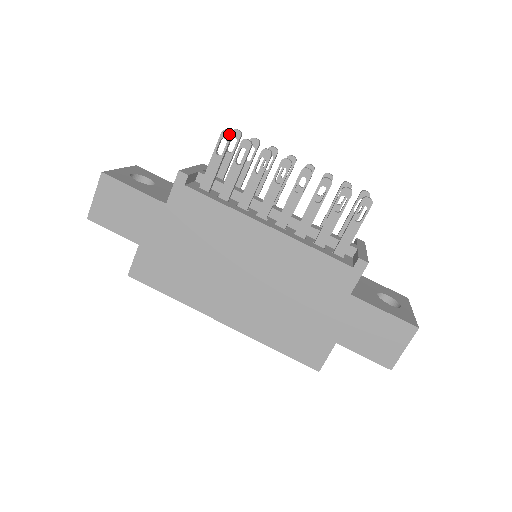
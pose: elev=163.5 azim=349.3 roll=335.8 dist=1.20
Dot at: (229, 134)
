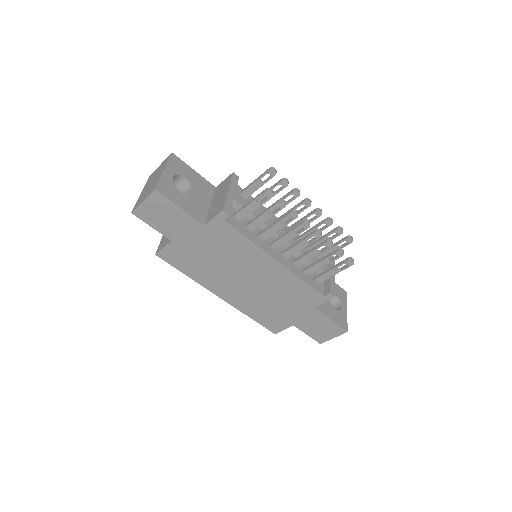
Dot at: (271, 194)
